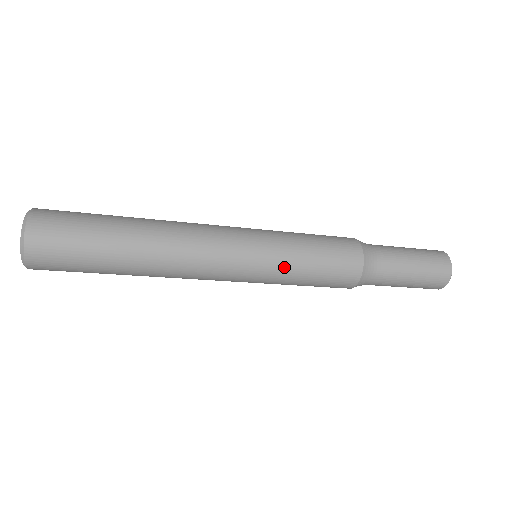
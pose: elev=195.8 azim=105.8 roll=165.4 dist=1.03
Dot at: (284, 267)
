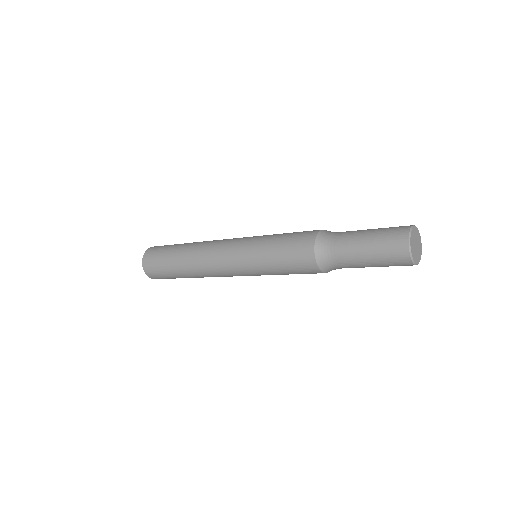
Dot at: (258, 257)
